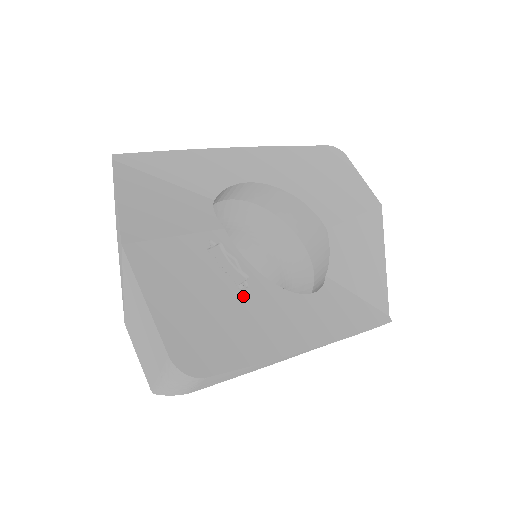
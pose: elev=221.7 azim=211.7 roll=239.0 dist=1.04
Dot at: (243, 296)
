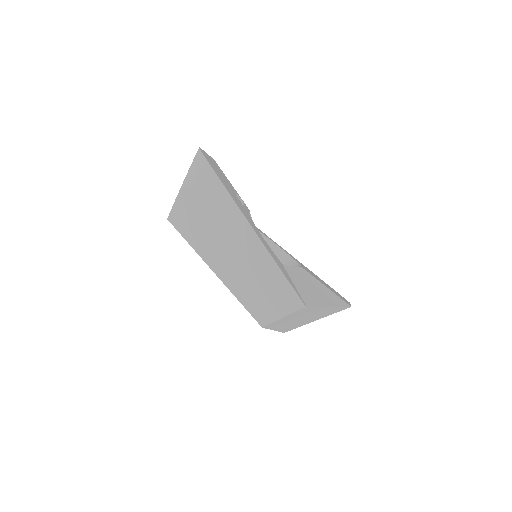
Dot at: (235, 196)
